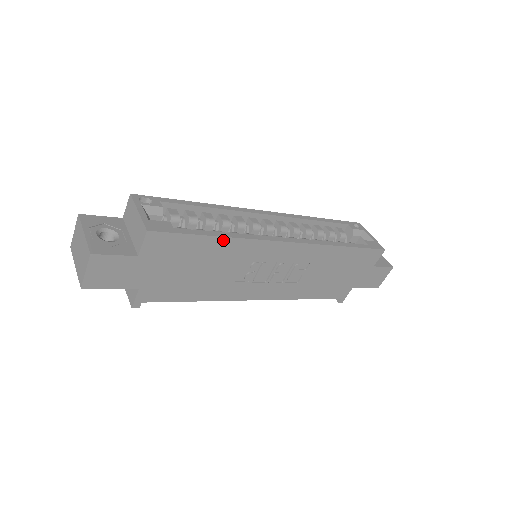
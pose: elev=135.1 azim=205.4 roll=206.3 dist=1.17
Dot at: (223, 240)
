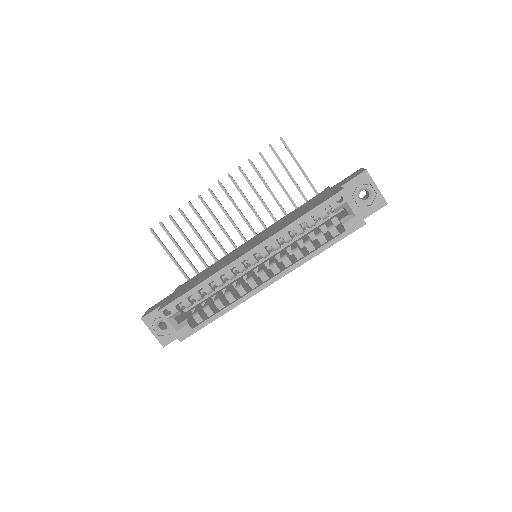
Dot at: (223, 314)
